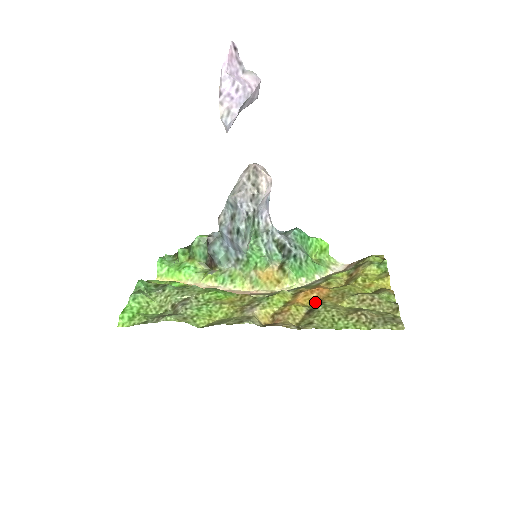
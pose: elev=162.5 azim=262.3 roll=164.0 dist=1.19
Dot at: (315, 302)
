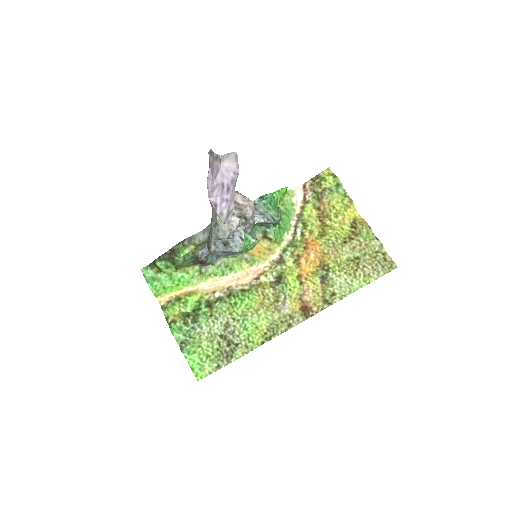
Dot at: (319, 265)
